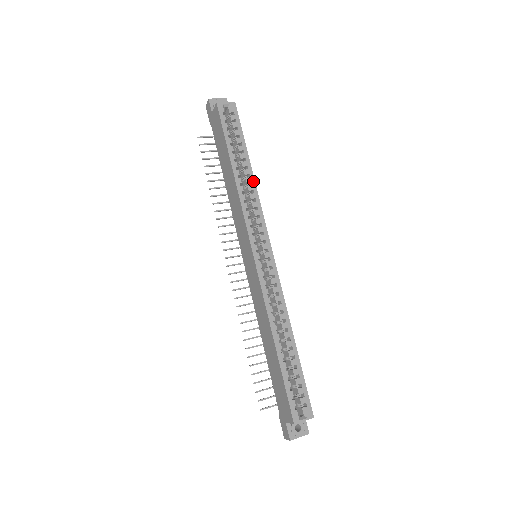
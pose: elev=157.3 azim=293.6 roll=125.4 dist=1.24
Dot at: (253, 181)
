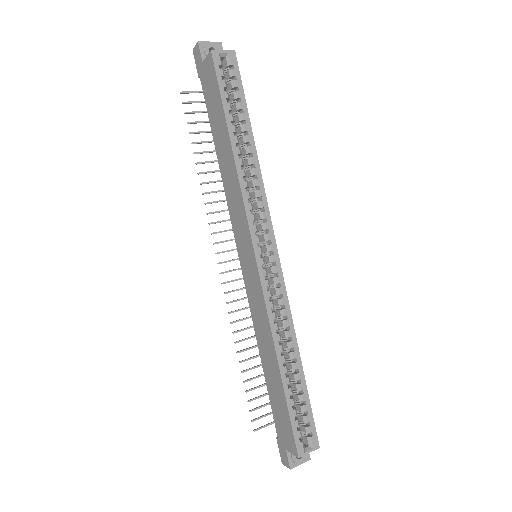
Dot at: (257, 162)
